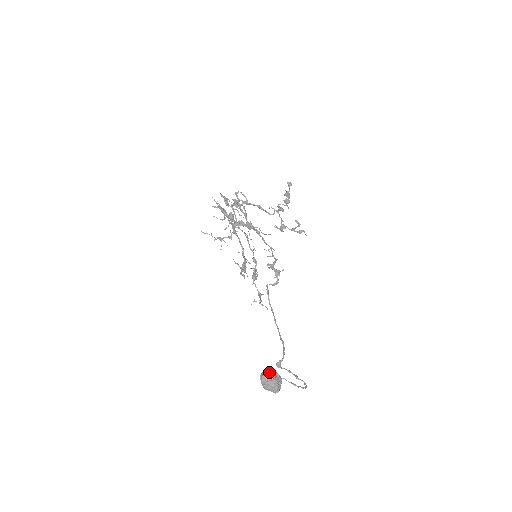
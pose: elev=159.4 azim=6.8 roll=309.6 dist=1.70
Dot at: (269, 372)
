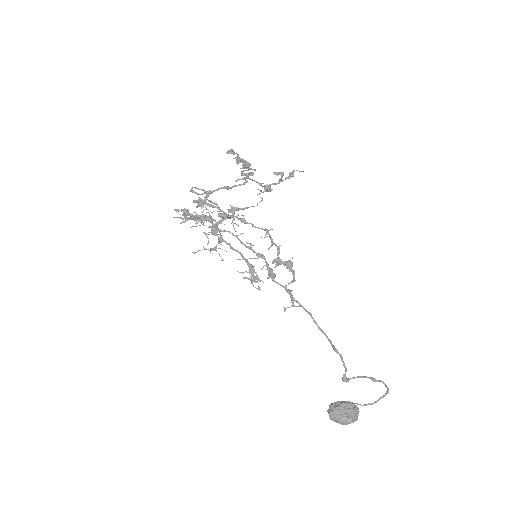
Dot at: (333, 410)
